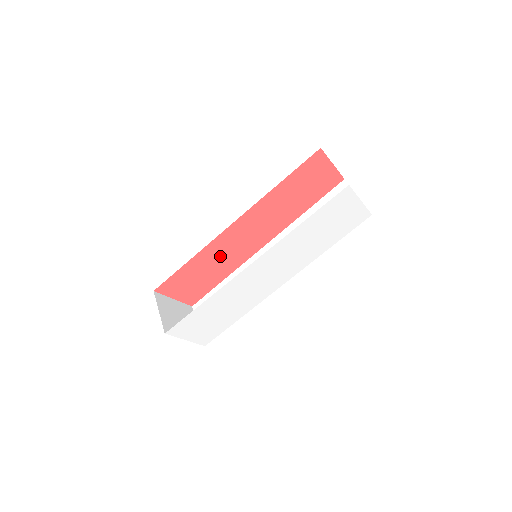
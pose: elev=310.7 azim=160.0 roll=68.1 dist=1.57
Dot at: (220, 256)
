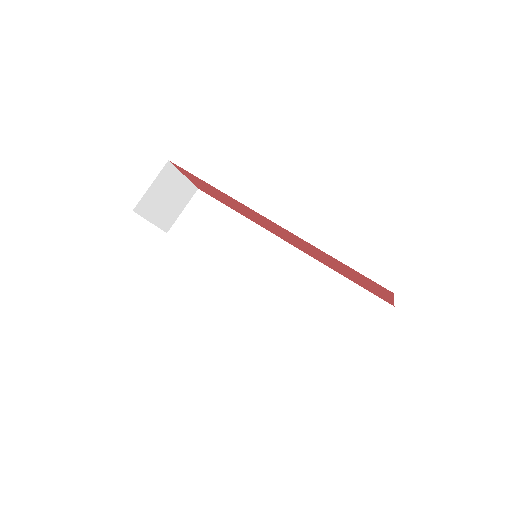
Dot at: (242, 208)
